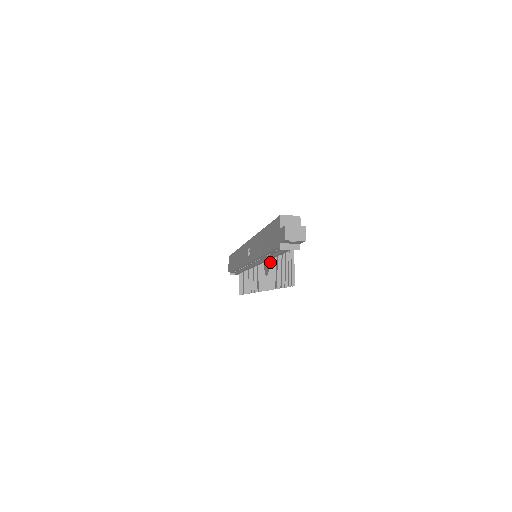
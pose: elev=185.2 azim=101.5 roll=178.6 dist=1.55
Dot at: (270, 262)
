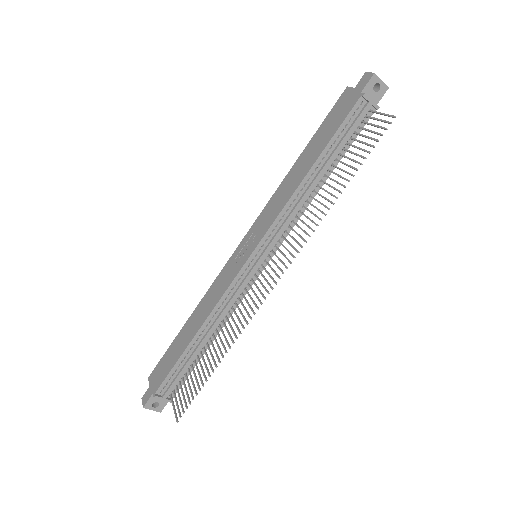
Dot at: (305, 207)
